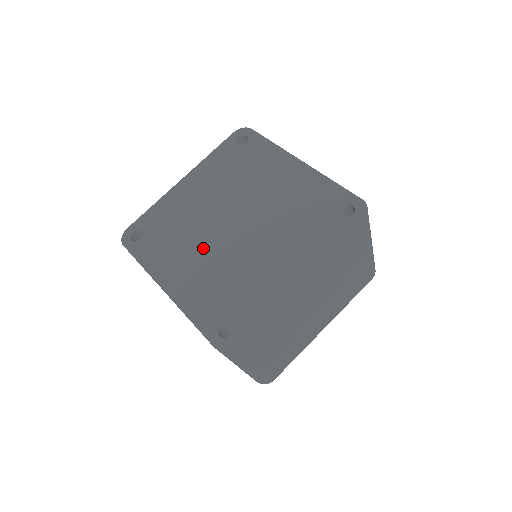
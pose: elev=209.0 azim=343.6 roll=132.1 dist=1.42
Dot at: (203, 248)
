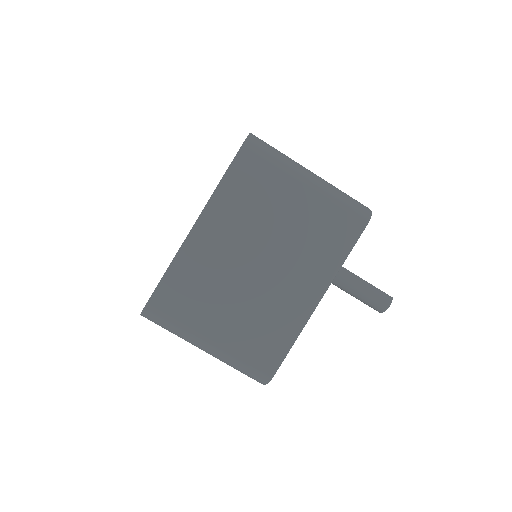
Dot at: occluded
